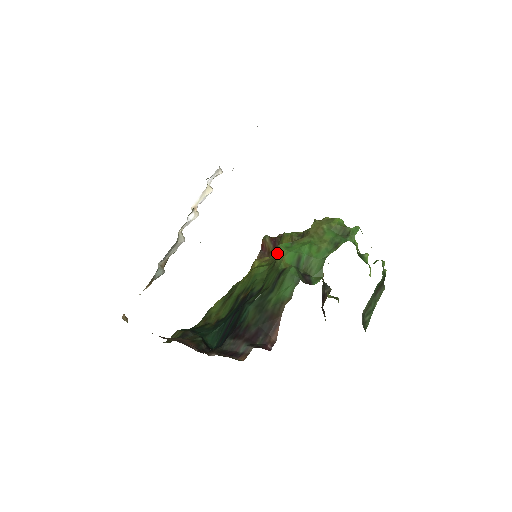
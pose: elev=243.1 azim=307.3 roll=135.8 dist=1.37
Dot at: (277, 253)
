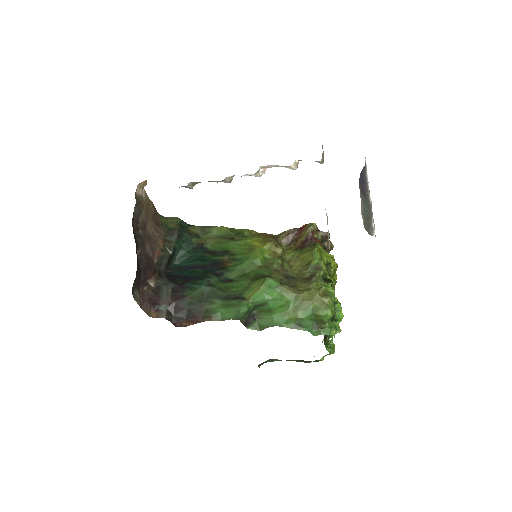
Dot at: (262, 279)
